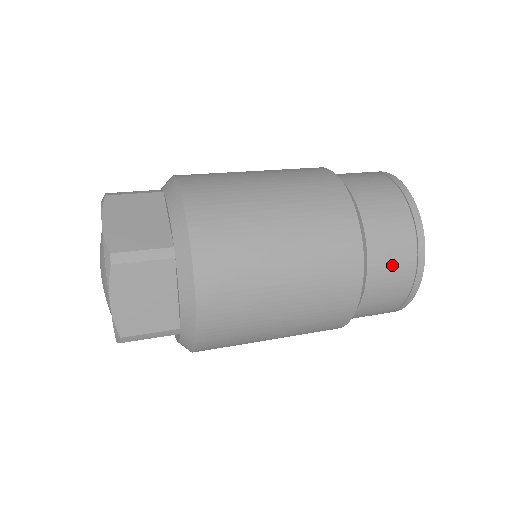
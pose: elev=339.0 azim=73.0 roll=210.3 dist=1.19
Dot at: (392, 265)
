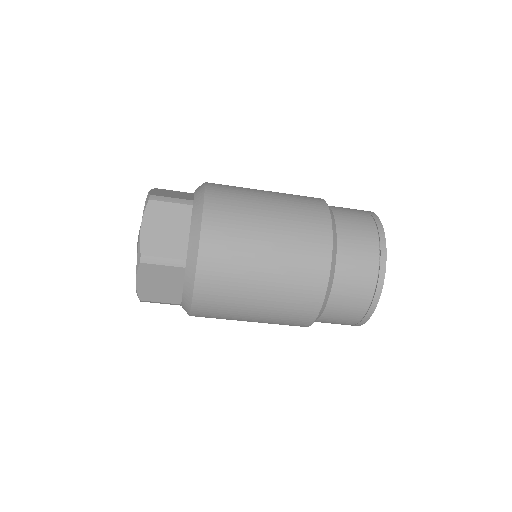
Dot at: occluded
